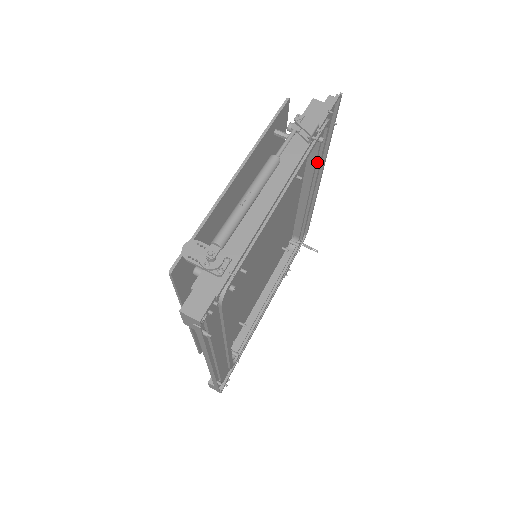
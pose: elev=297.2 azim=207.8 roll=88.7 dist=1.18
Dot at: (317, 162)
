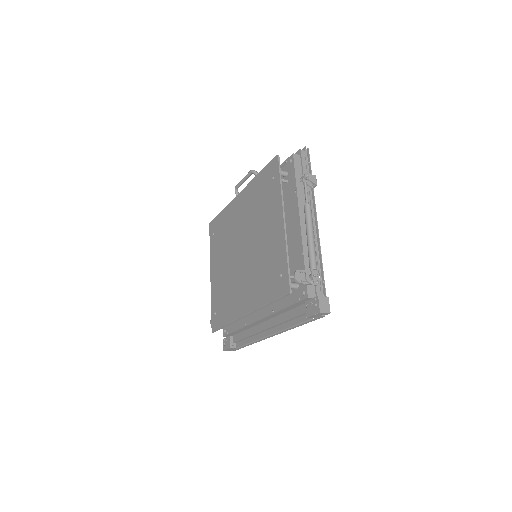
Dot at: occluded
